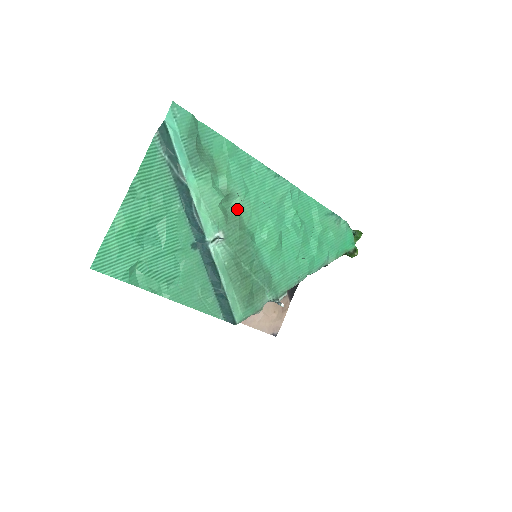
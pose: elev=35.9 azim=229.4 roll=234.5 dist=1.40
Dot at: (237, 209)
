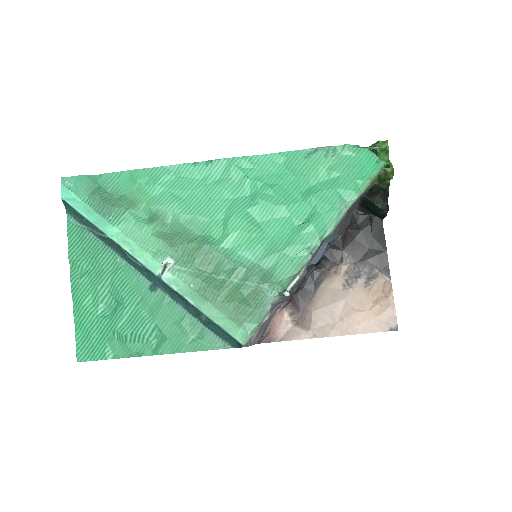
Dot at: (178, 225)
